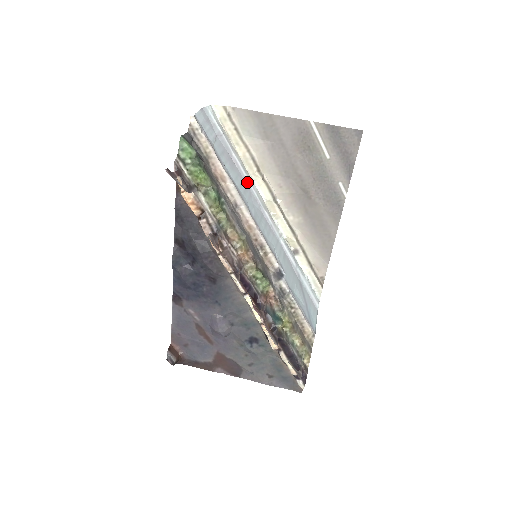
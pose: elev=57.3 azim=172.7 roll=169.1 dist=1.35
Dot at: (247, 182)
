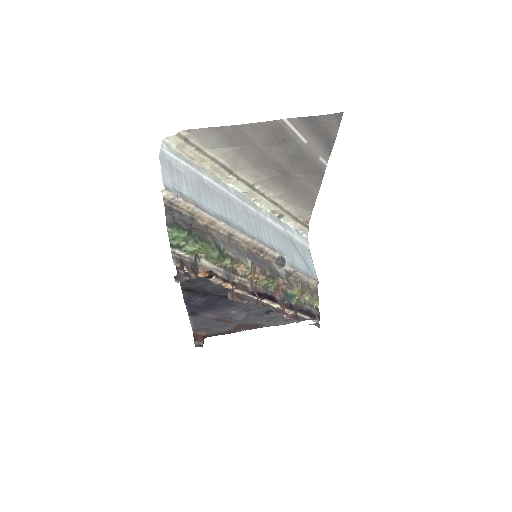
Dot at: (225, 193)
